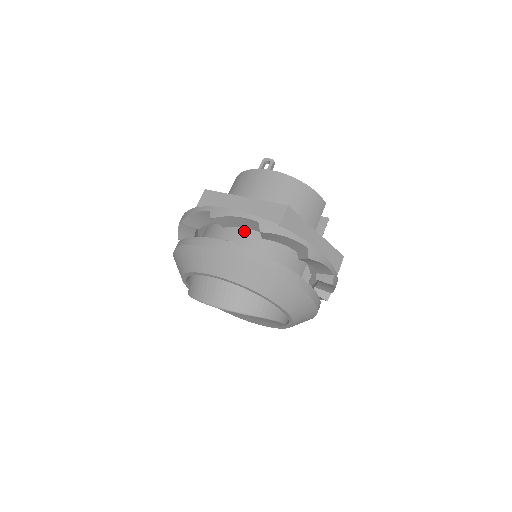
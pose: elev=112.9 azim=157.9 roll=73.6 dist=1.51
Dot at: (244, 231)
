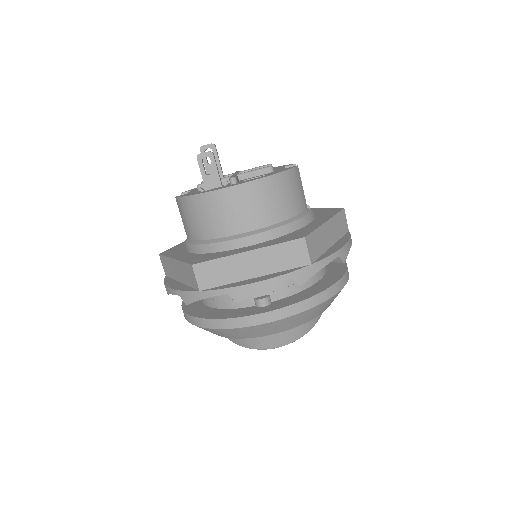
Dot at: occluded
